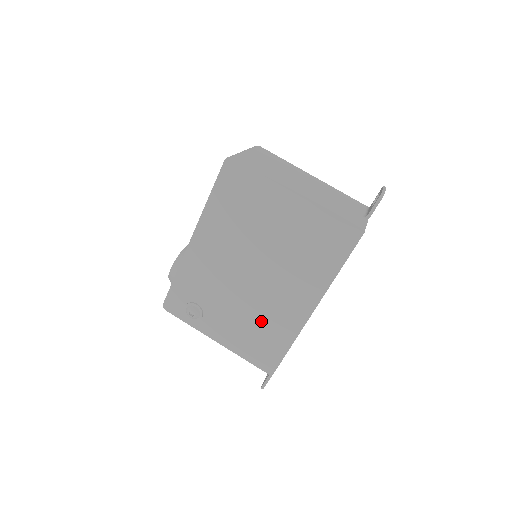
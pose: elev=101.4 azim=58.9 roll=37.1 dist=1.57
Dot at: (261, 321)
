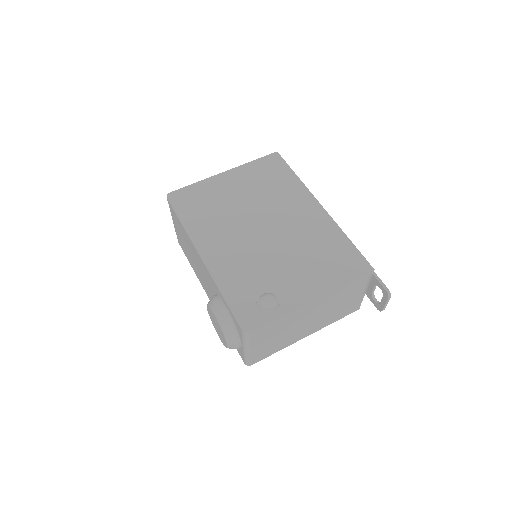
Dot at: (310, 246)
